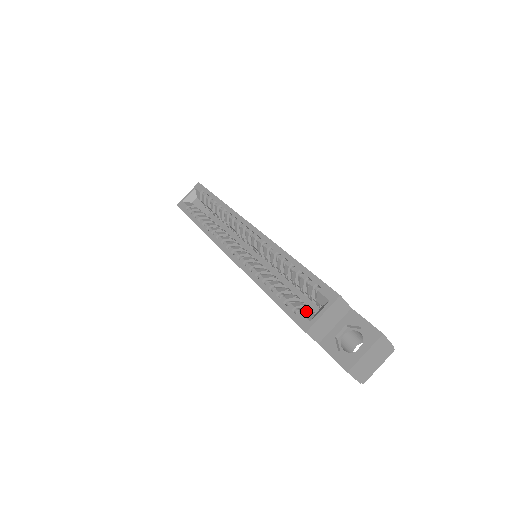
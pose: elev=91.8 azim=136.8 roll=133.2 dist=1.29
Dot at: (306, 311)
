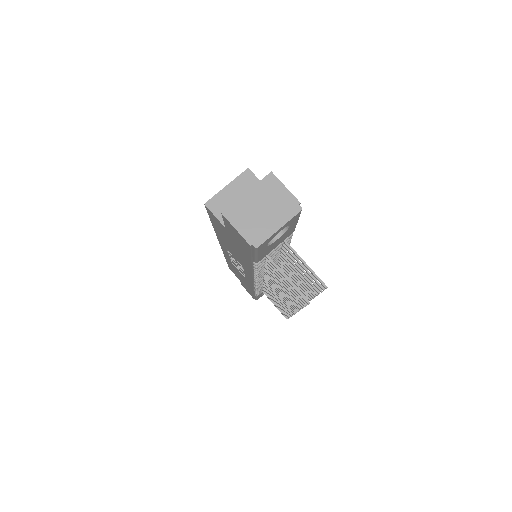
Dot at: occluded
